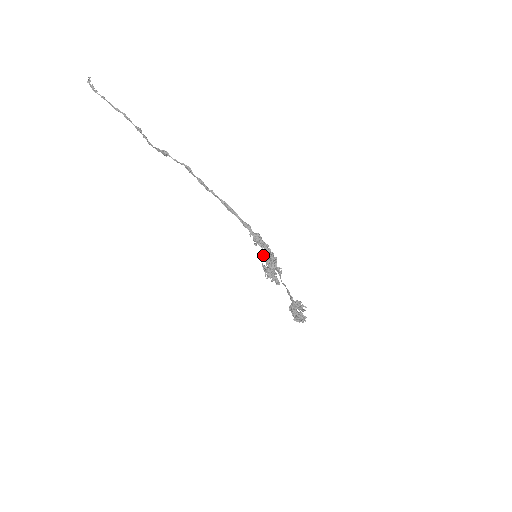
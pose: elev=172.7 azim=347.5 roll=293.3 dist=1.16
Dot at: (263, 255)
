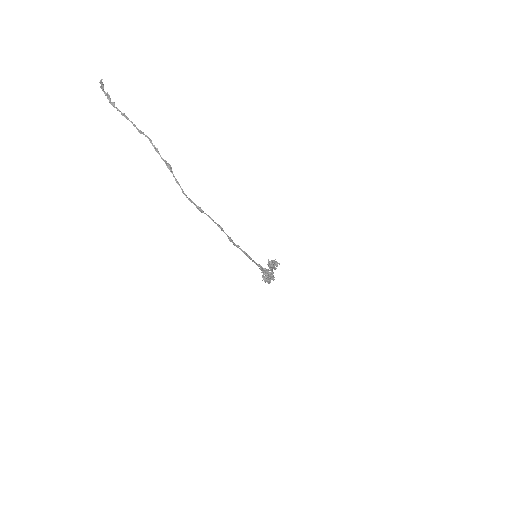
Dot at: (265, 273)
